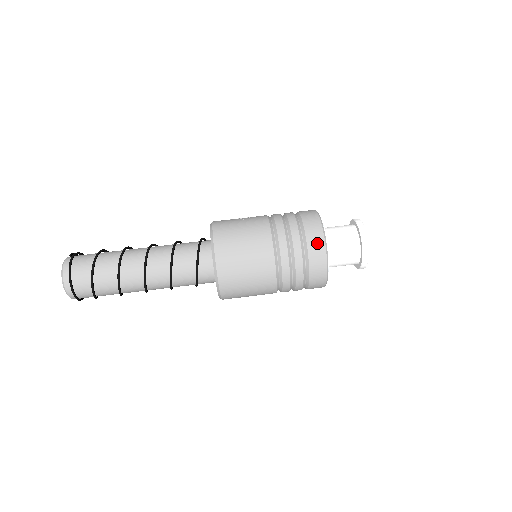
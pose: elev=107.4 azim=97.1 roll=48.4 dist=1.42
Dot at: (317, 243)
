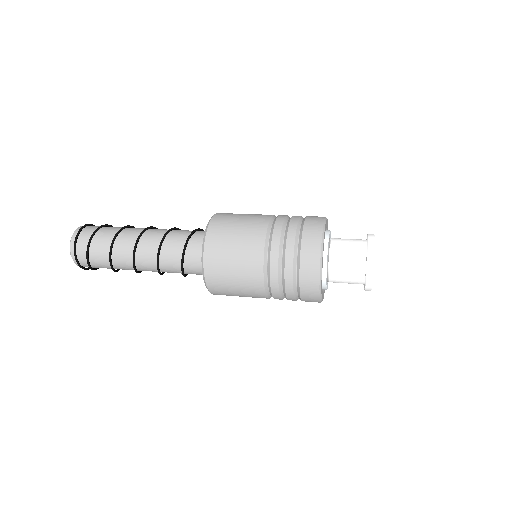
Dot at: occluded
